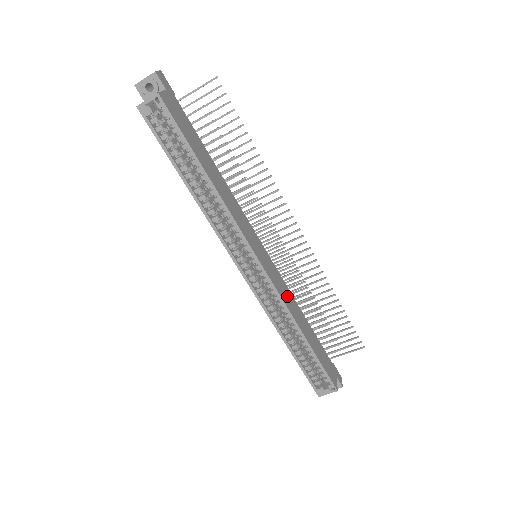
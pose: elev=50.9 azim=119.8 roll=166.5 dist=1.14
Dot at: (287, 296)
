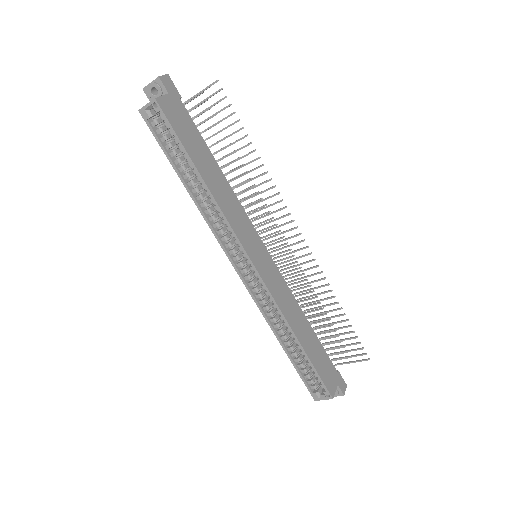
Dot at: (285, 298)
